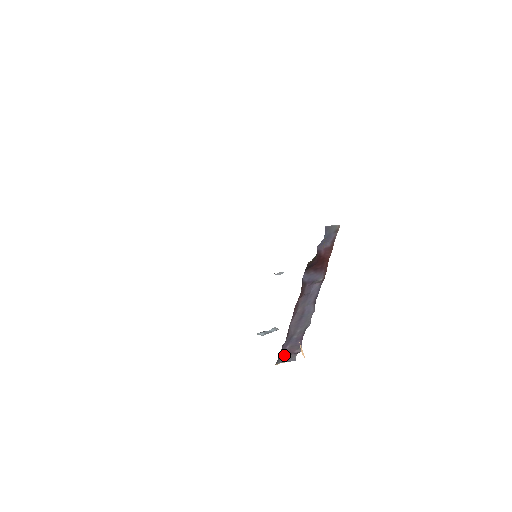
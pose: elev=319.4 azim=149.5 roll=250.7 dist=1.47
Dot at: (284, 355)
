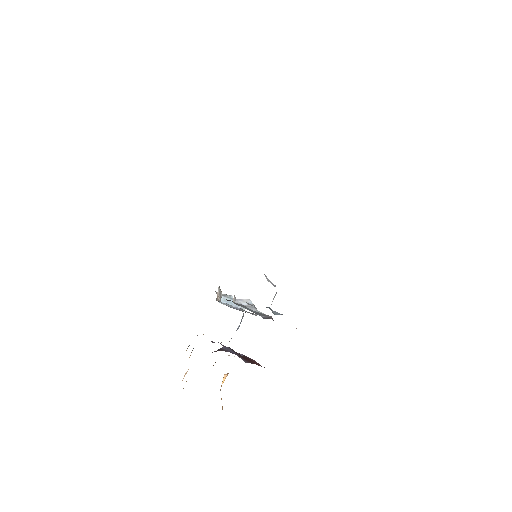
Dot at: occluded
